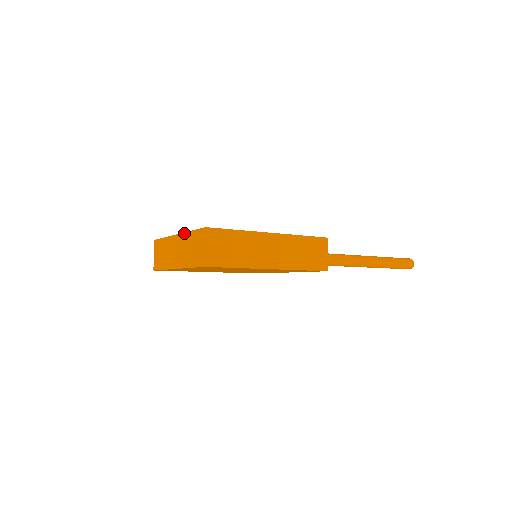
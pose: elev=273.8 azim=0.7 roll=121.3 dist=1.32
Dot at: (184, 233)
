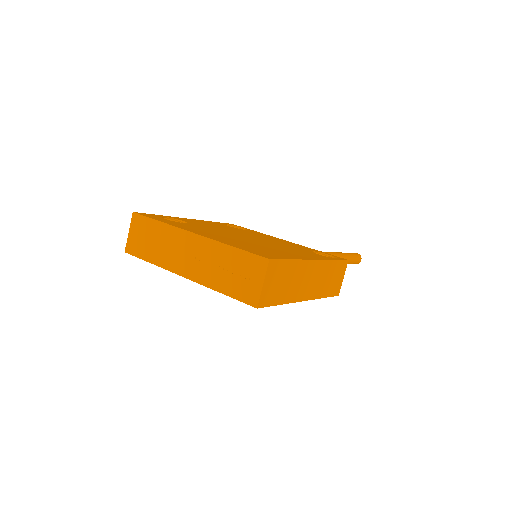
Dot at: (214, 241)
